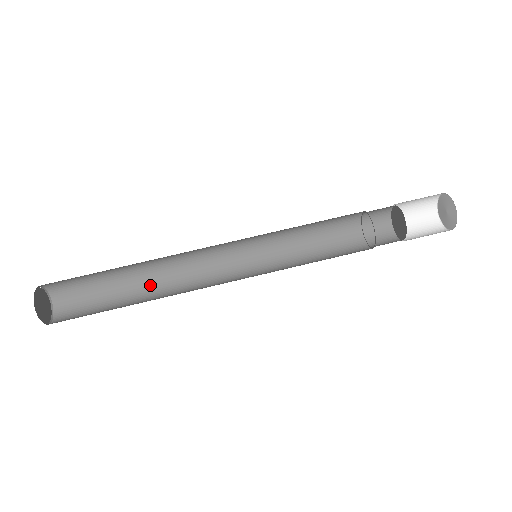
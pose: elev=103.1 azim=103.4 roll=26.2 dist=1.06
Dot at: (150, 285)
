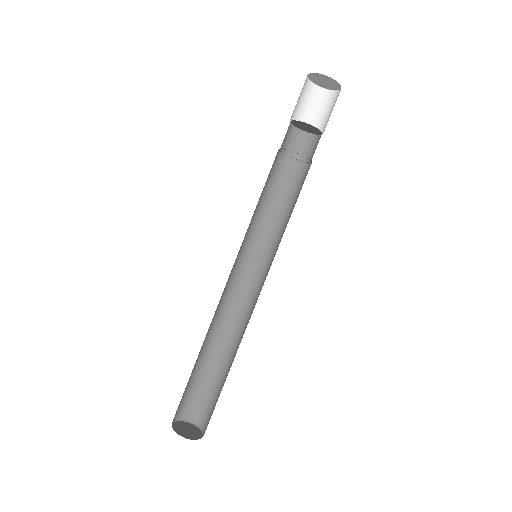
Dot at: (209, 341)
